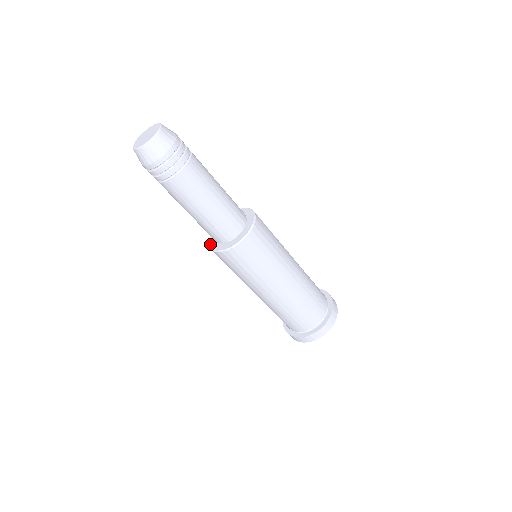
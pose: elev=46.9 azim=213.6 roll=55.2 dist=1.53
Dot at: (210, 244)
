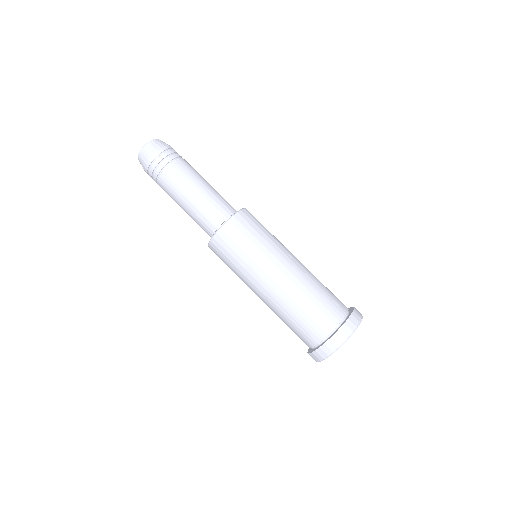
Dot at: (210, 239)
